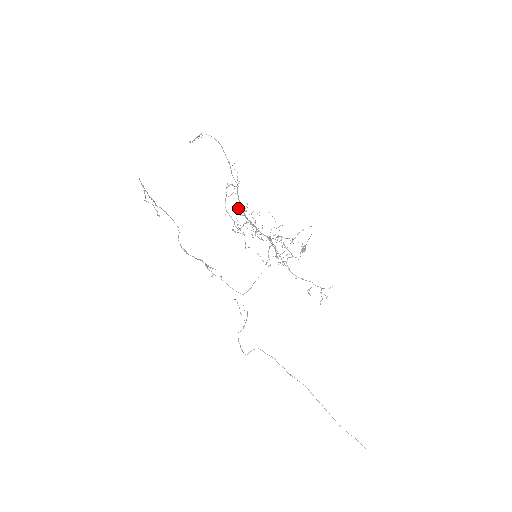
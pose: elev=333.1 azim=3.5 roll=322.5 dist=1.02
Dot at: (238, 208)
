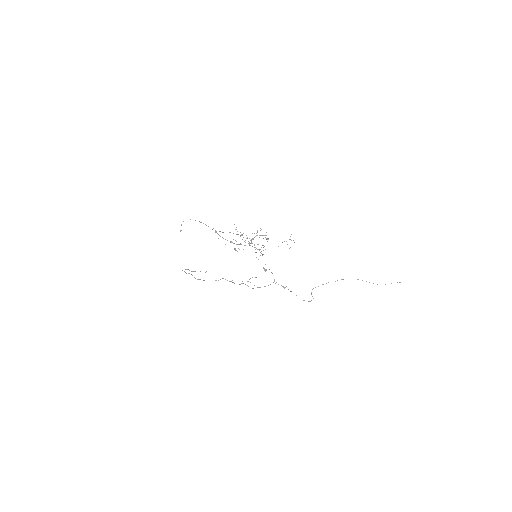
Dot at: occluded
